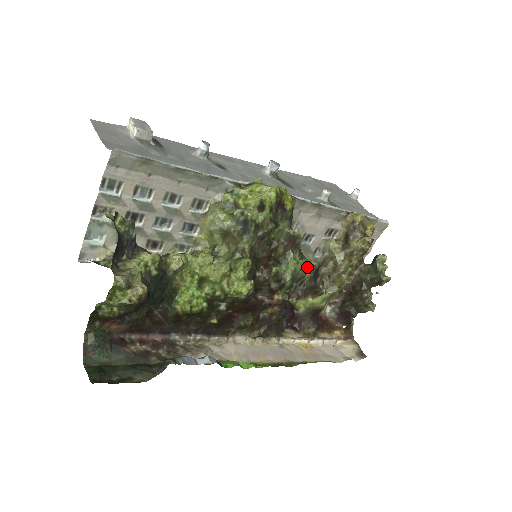
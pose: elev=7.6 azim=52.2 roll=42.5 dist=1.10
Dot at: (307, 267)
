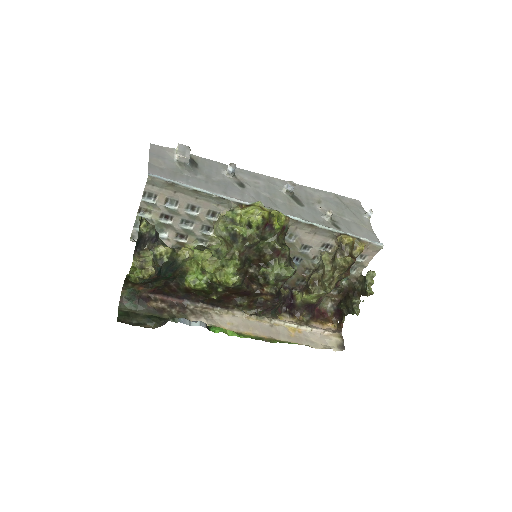
Dot at: (288, 273)
